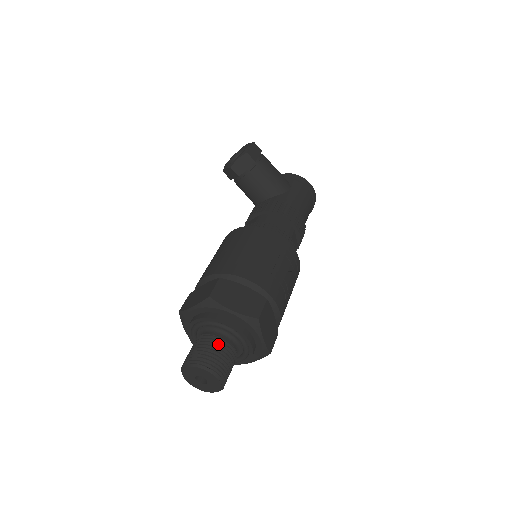
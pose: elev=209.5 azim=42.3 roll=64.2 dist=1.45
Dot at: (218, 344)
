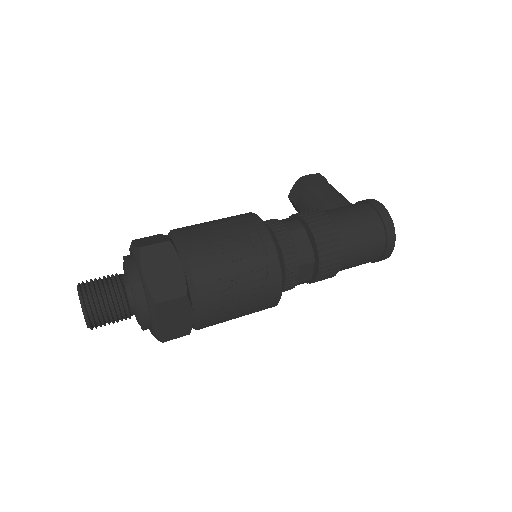
Dot at: (111, 277)
